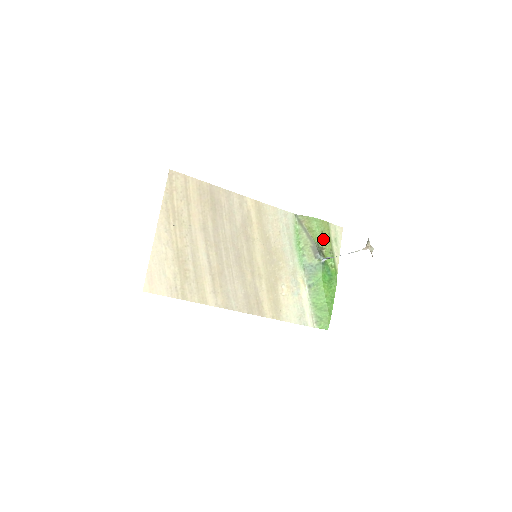
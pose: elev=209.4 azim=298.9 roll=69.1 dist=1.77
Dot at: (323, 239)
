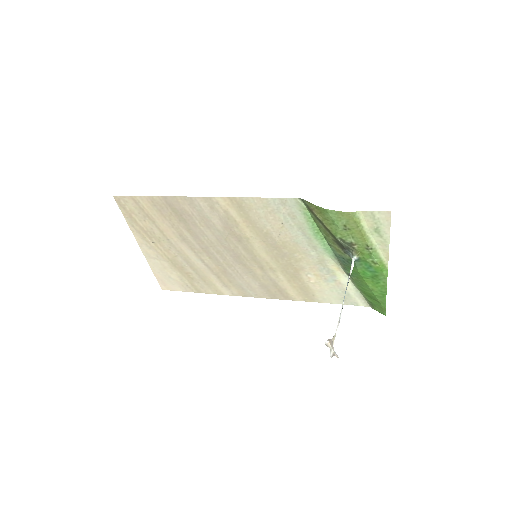
Dot at: (350, 234)
